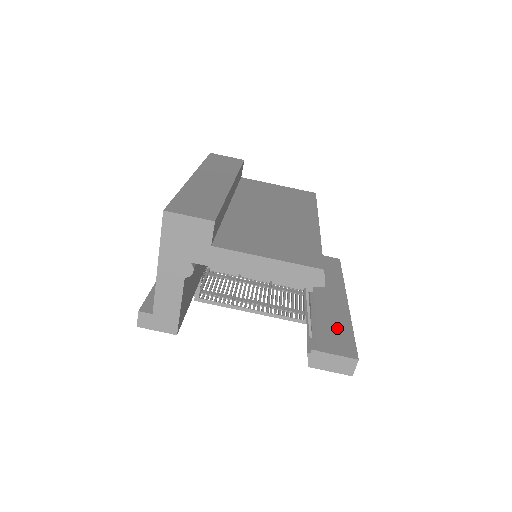
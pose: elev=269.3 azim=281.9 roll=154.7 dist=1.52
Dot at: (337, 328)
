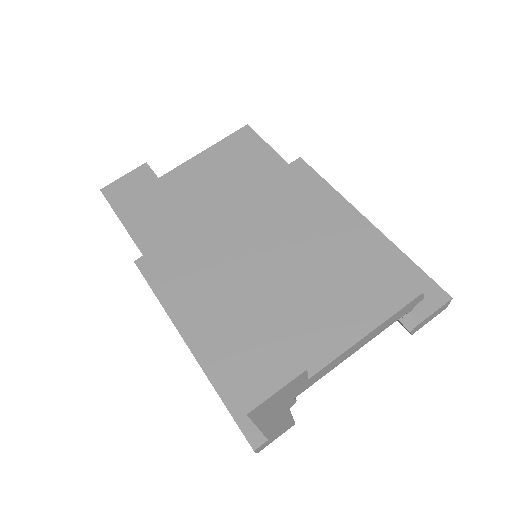
Dot at: occluded
